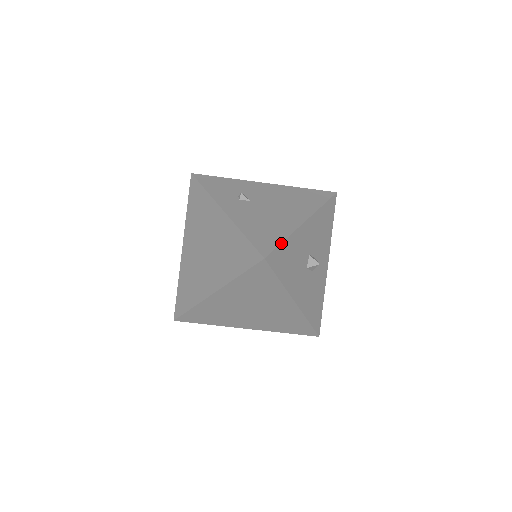
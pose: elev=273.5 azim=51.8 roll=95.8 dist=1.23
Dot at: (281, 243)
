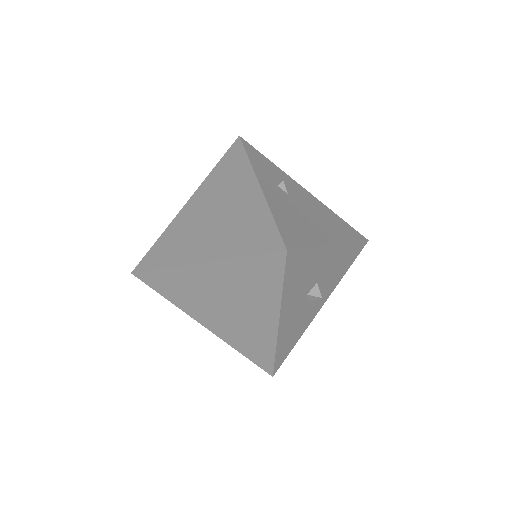
Dot at: (307, 248)
